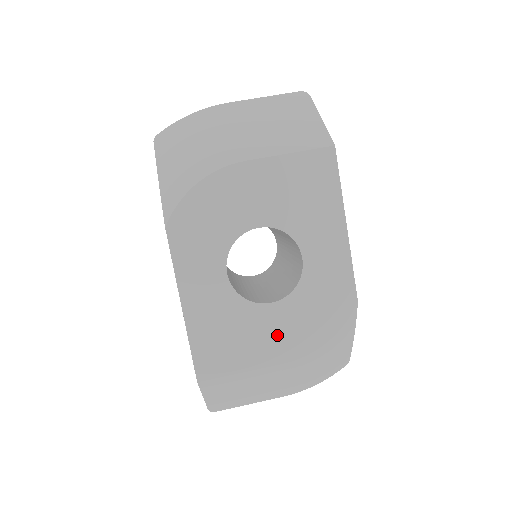
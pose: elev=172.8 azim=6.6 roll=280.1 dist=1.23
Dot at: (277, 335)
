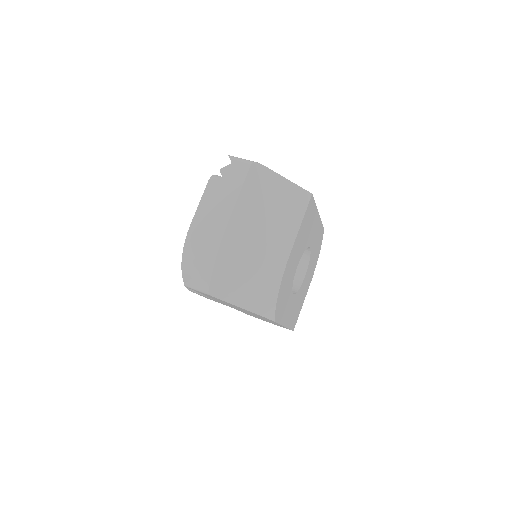
Dot at: (308, 280)
